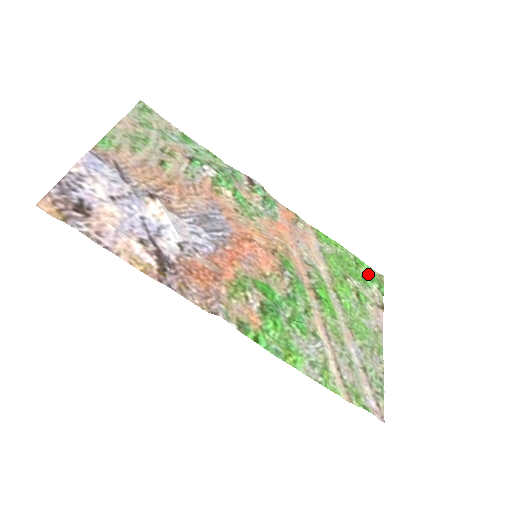
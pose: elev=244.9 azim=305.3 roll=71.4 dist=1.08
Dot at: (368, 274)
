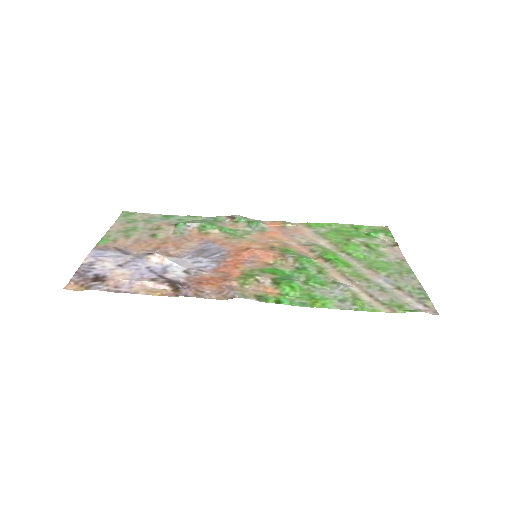
Dot at: (370, 230)
